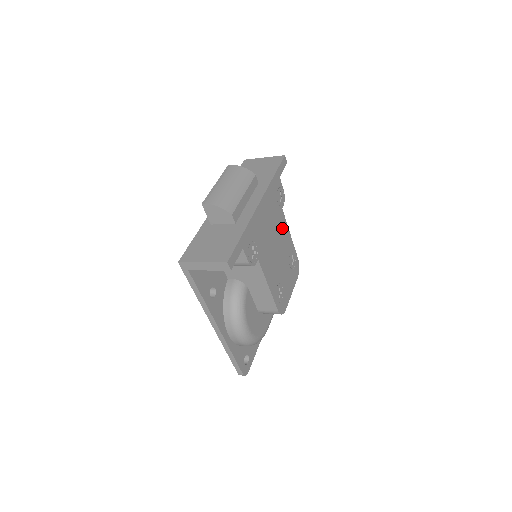
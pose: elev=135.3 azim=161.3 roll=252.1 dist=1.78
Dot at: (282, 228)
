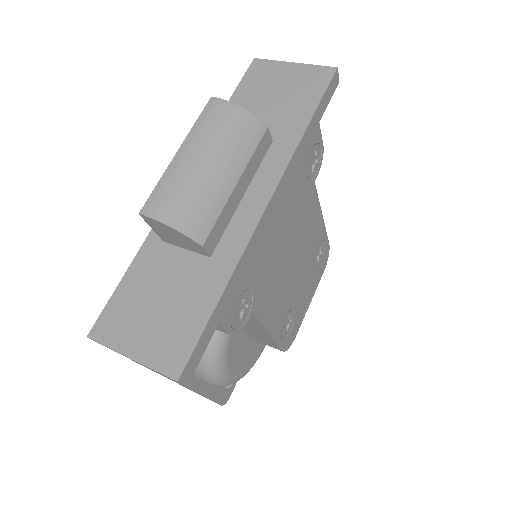
Dot at: (309, 217)
